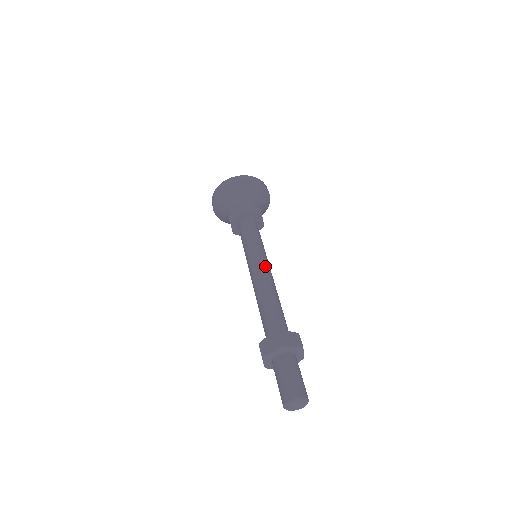
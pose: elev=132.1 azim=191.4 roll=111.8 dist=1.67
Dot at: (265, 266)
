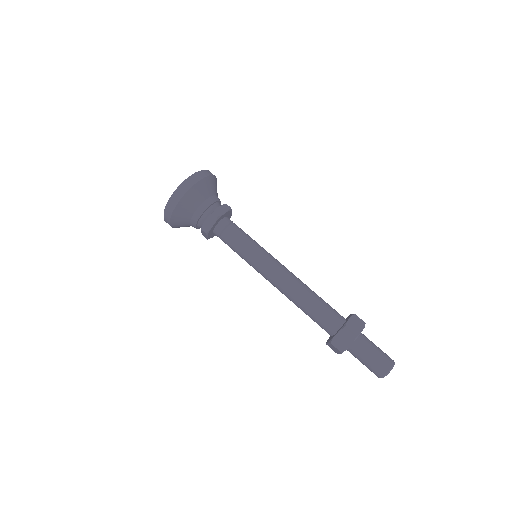
Dot at: (271, 273)
